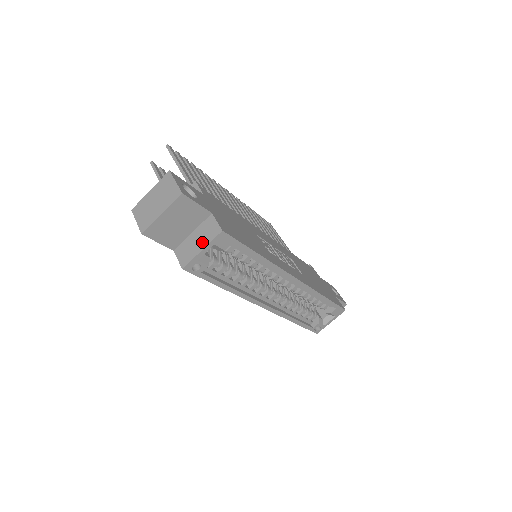
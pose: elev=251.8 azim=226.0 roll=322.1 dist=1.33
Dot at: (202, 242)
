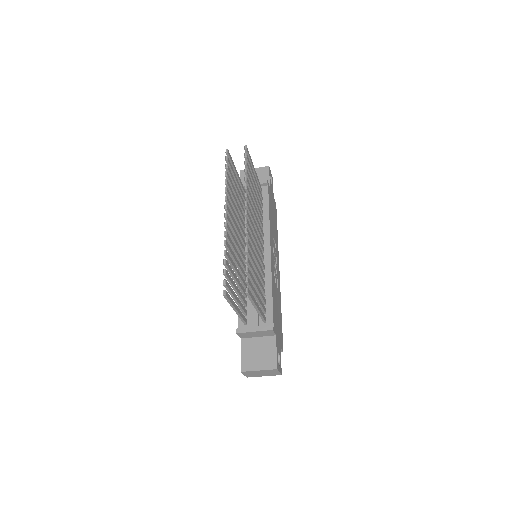
Dot at: occluded
